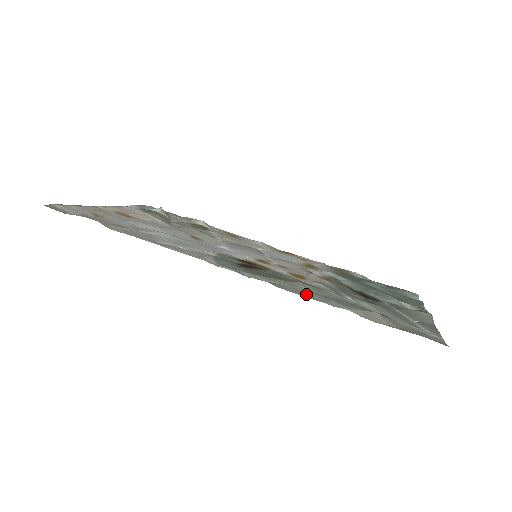
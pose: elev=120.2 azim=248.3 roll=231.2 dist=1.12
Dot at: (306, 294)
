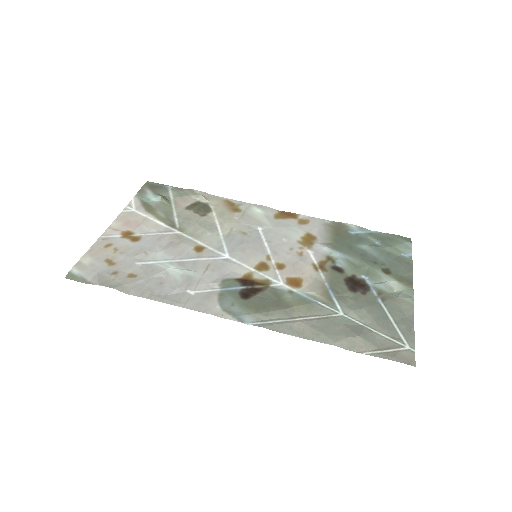
Dot at: (299, 330)
